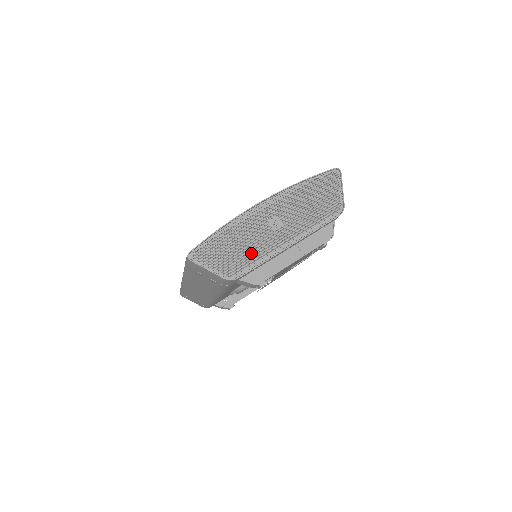
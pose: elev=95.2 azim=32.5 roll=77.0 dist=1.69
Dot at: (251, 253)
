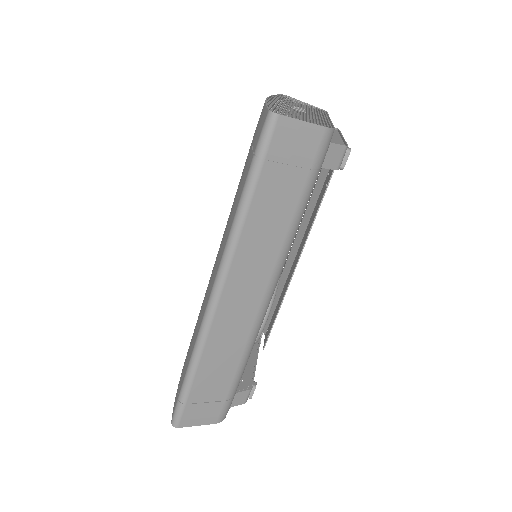
Dot at: occluded
